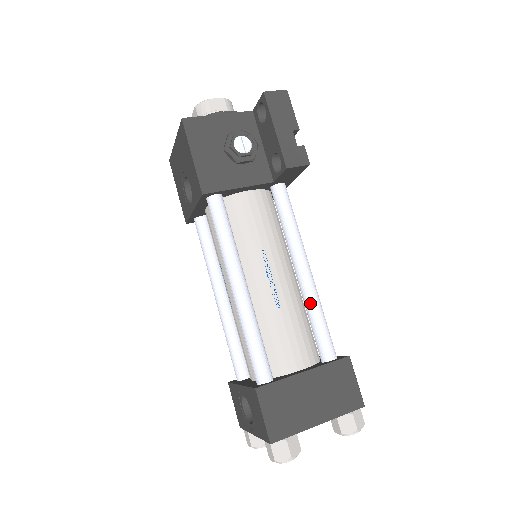
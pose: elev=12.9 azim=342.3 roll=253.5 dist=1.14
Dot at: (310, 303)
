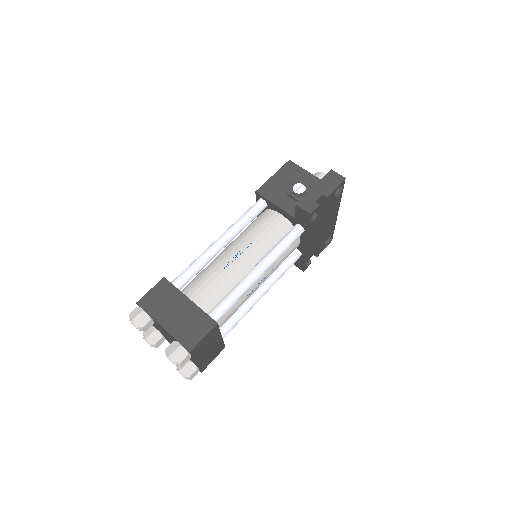
Dot at: (238, 284)
